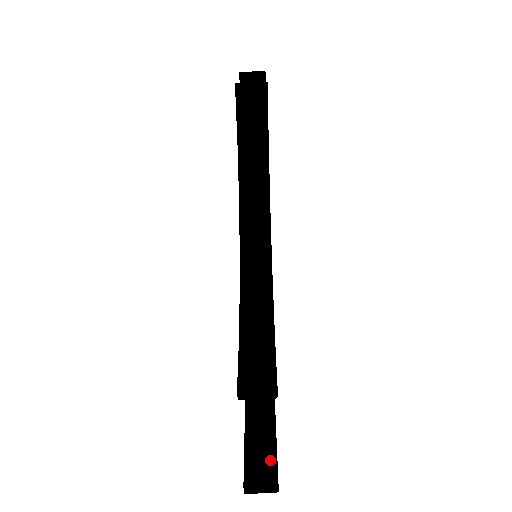
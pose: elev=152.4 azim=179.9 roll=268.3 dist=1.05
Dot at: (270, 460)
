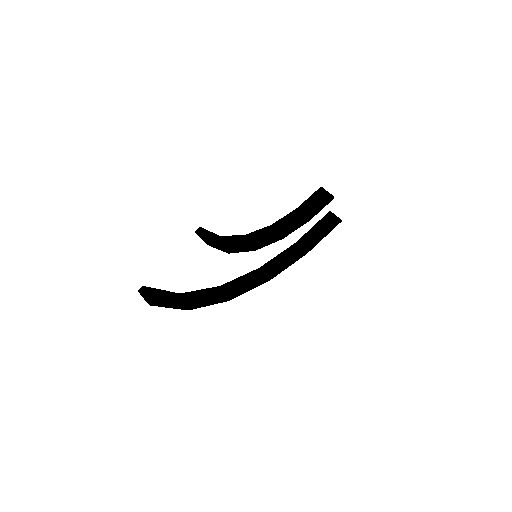
Dot at: (163, 299)
